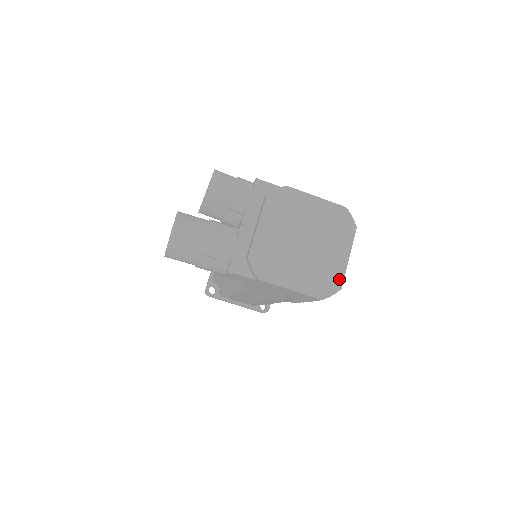
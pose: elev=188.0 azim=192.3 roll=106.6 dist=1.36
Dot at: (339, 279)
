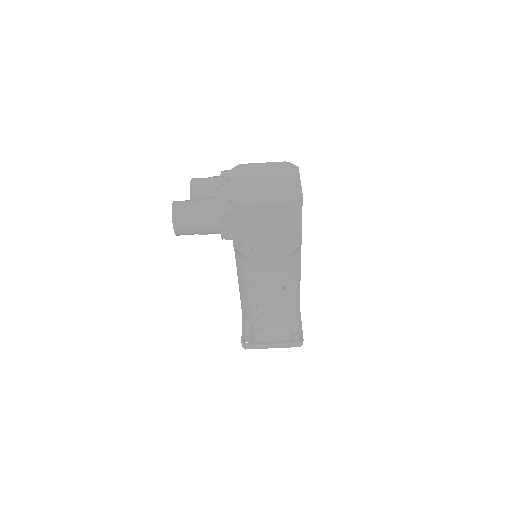
Dot at: (298, 190)
